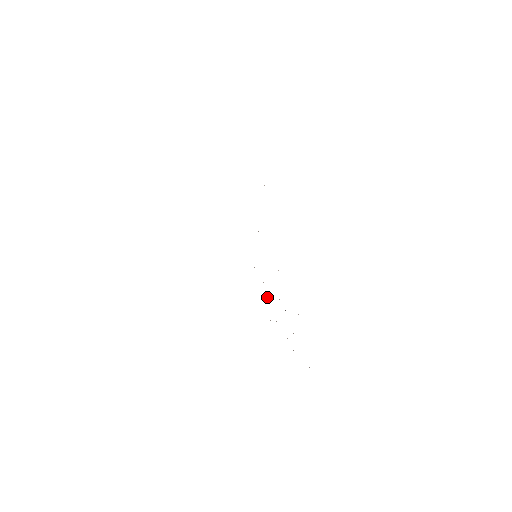
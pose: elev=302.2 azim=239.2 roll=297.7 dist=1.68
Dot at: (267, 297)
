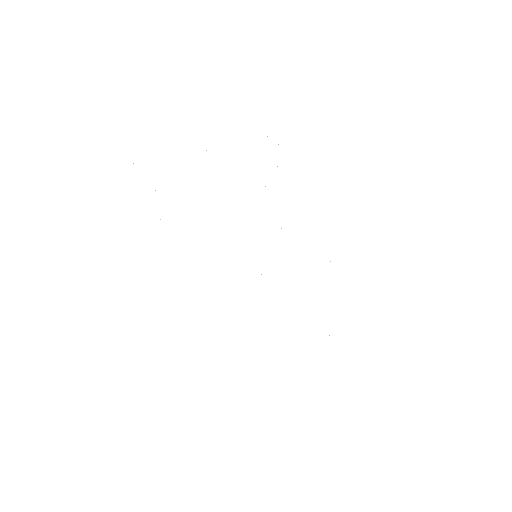
Dot at: occluded
